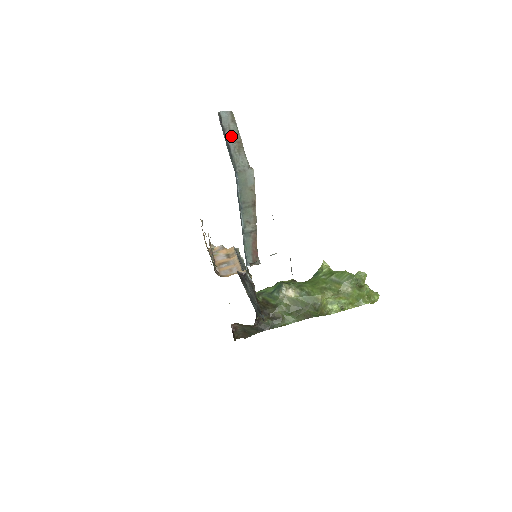
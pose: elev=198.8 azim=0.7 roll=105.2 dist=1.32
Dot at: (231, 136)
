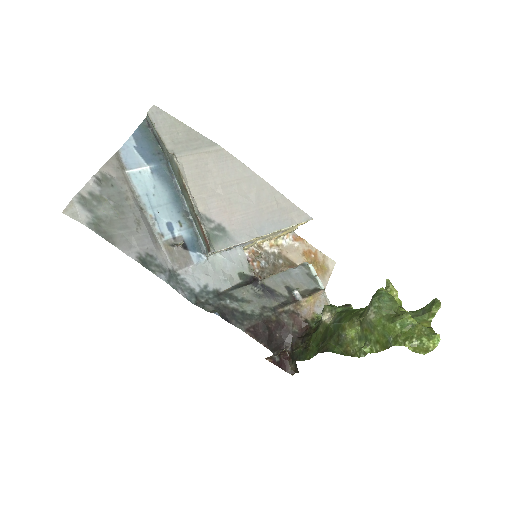
Dot at: occluded
